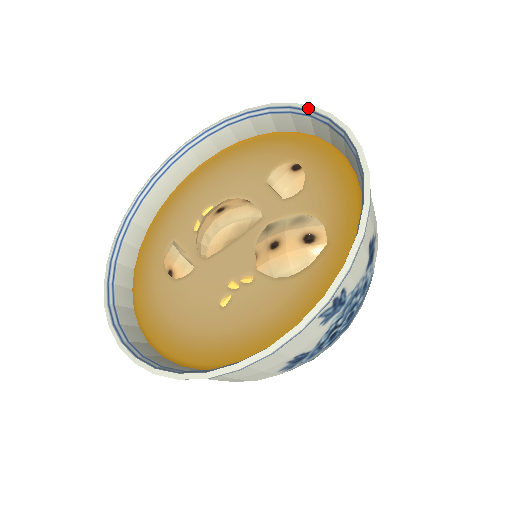
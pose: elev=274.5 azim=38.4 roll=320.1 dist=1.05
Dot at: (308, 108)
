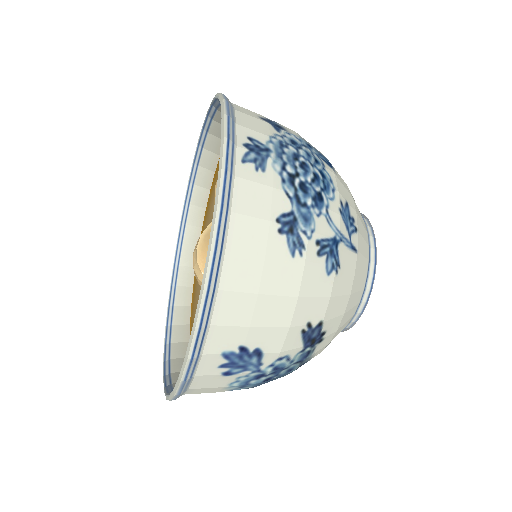
Dot at: occluded
